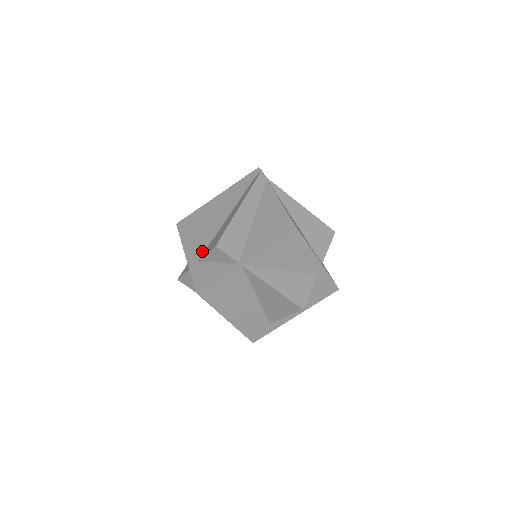
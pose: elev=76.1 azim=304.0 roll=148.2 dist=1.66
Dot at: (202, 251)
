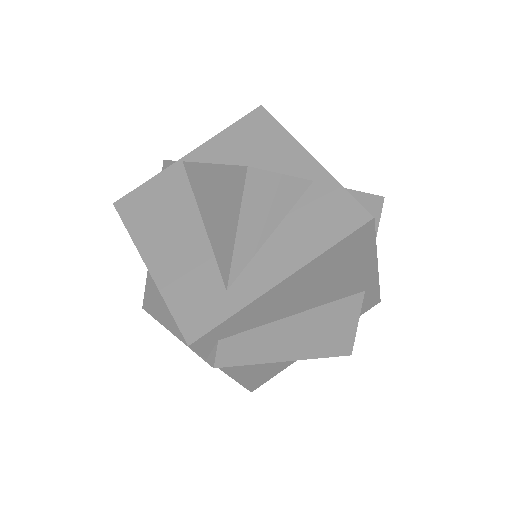
Dot at: occluded
